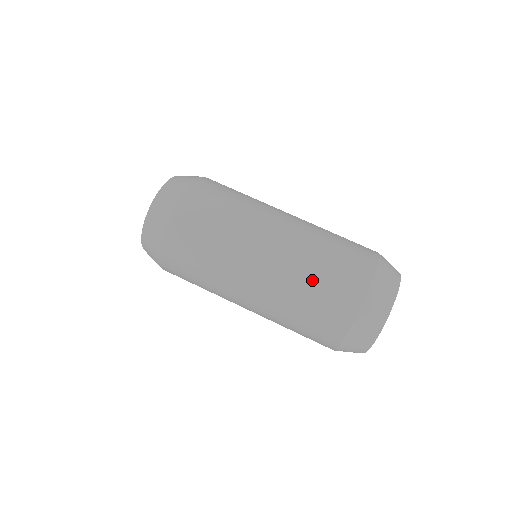
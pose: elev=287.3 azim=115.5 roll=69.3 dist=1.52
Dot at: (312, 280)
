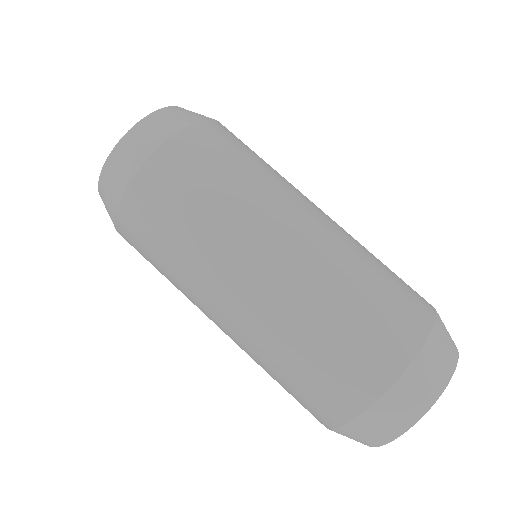
Dot at: (372, 269)
